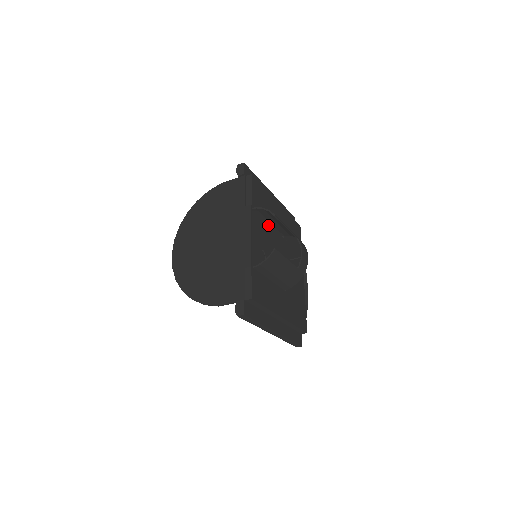
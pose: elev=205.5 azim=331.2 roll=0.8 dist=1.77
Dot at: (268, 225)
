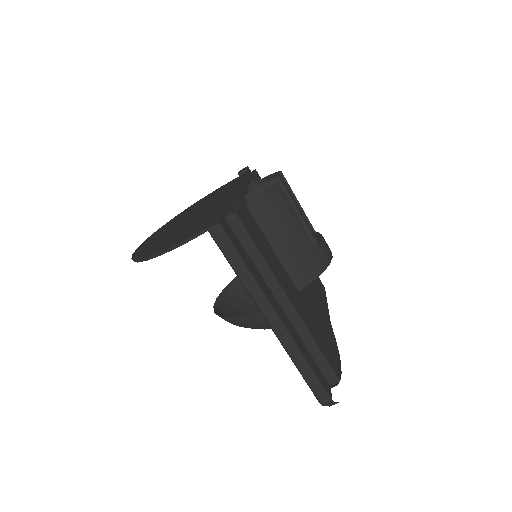
Dot at: occluded
